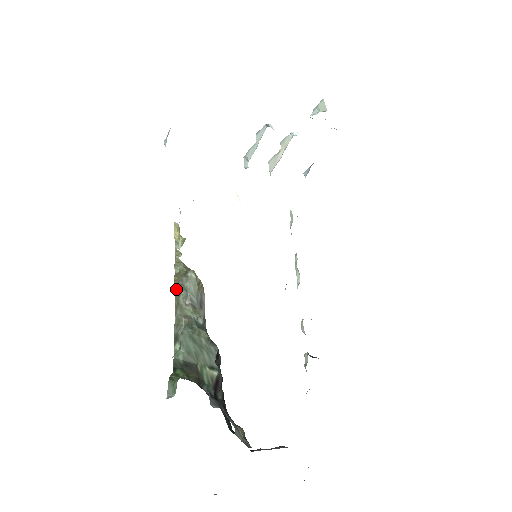
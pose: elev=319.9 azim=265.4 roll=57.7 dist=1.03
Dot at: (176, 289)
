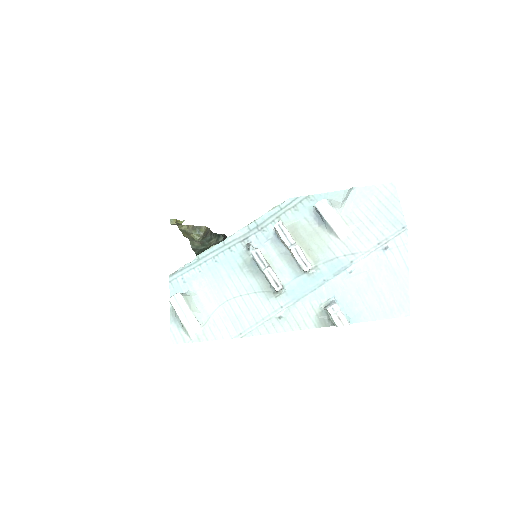
Dot at: occluded
